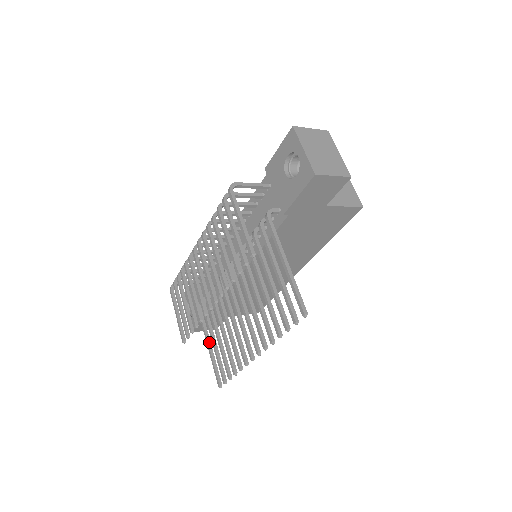
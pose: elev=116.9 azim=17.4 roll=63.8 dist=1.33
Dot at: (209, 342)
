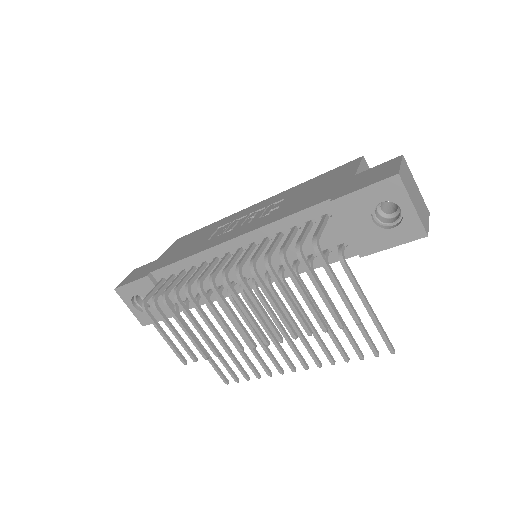
Dot at: occluded
